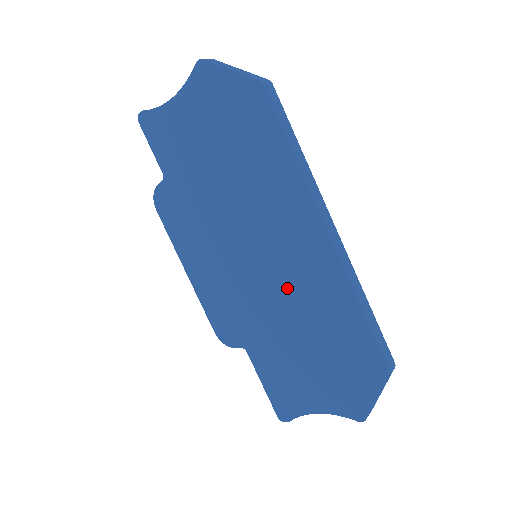
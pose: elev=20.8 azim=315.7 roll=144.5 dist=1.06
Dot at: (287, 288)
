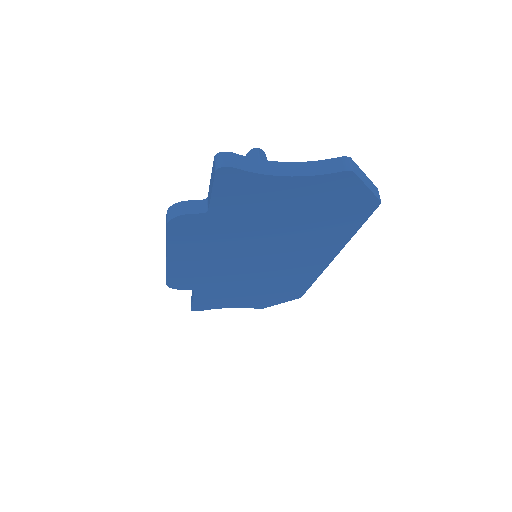
Dot at: (271, 274)
